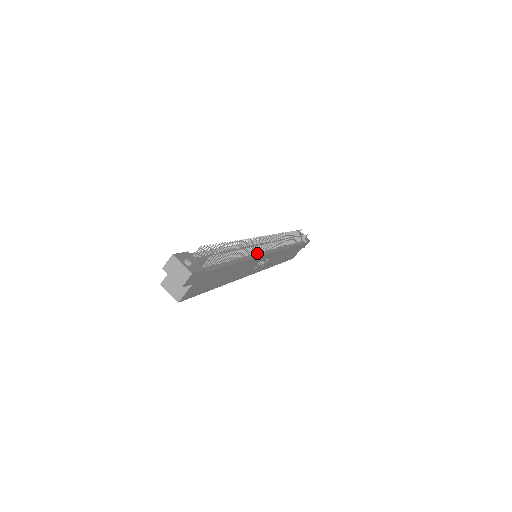
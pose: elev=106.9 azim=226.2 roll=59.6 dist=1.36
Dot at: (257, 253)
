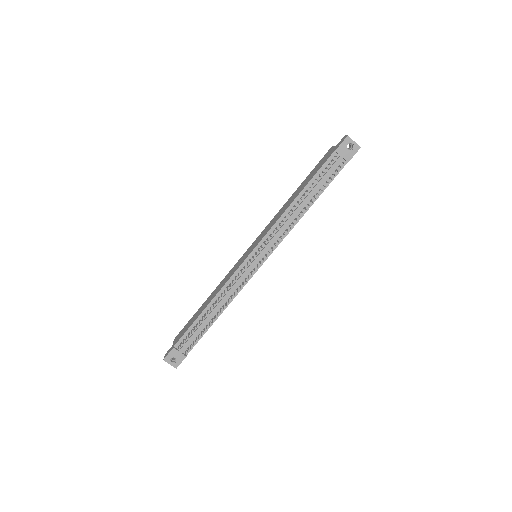
Dot at: (244, 281)
